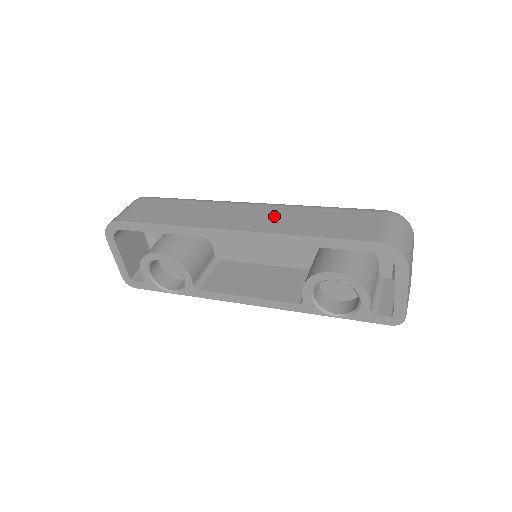
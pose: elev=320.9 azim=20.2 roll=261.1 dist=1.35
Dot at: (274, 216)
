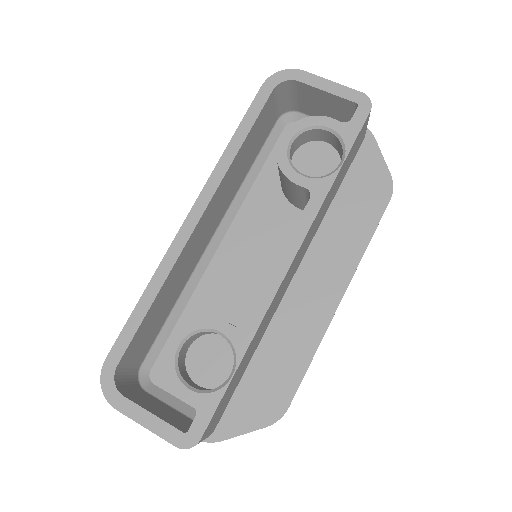
Dot at: occluded
